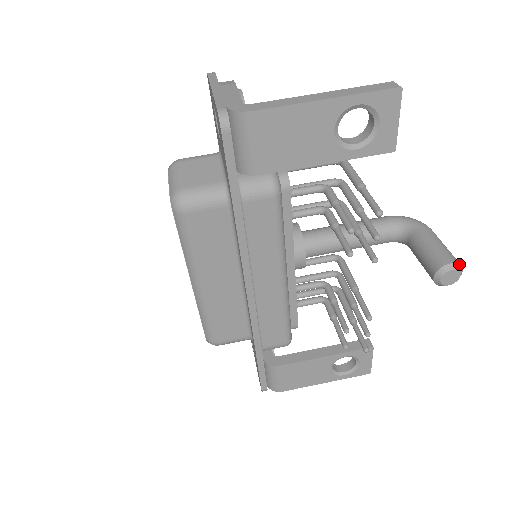
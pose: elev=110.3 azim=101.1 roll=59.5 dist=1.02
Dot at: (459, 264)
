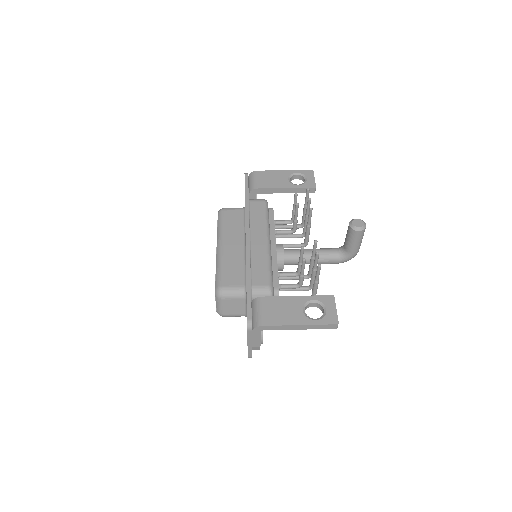
Dot at: (361, 220)
